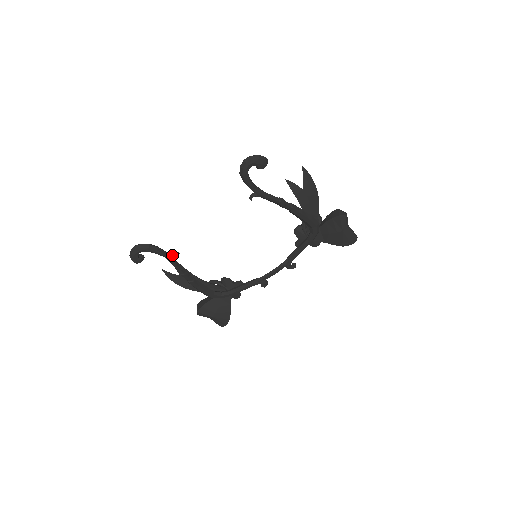
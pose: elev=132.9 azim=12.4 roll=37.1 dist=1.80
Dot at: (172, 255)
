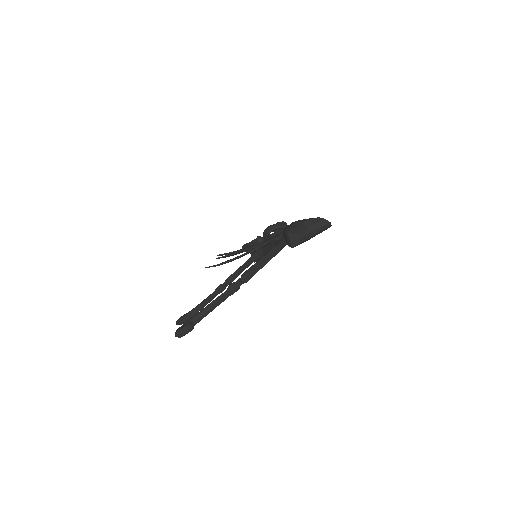
Dot at: (202, 308)
